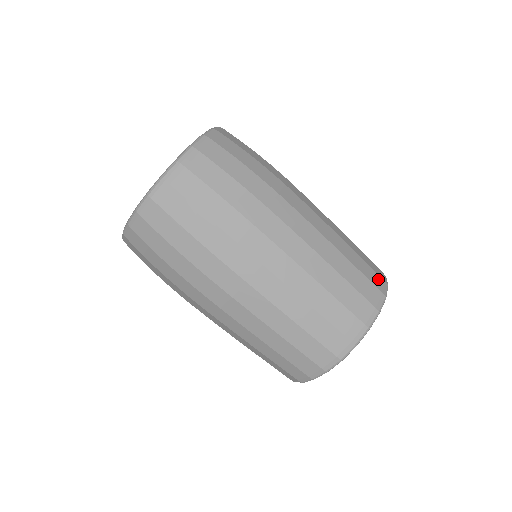
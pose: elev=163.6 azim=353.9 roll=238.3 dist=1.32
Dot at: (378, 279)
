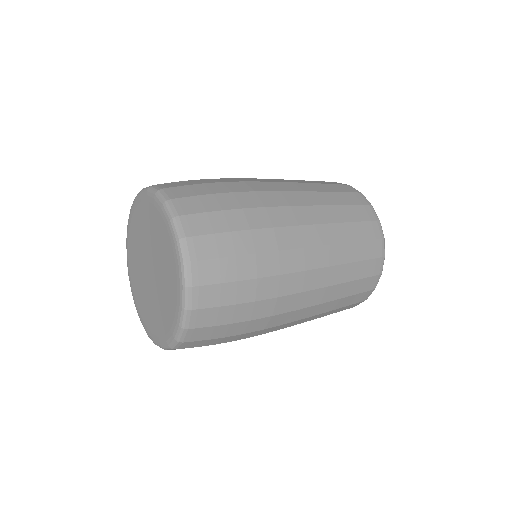
Dot at: occluded
